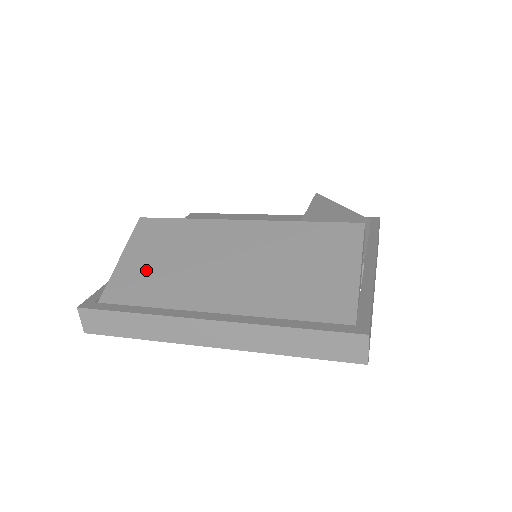
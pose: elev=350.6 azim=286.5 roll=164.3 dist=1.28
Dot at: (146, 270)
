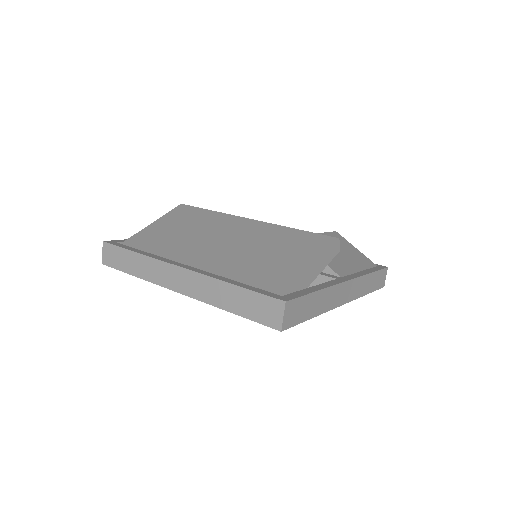
Dot at: (163, 233)
